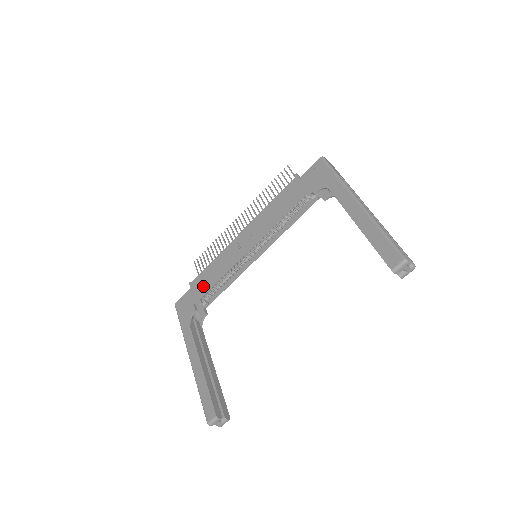
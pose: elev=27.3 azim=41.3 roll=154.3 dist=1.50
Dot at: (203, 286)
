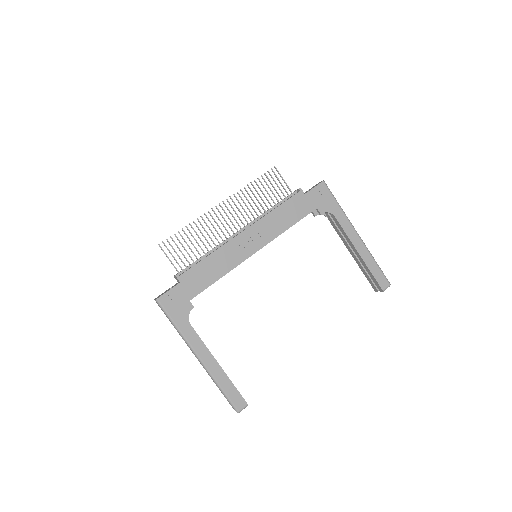
Dot at: (201, 282)
